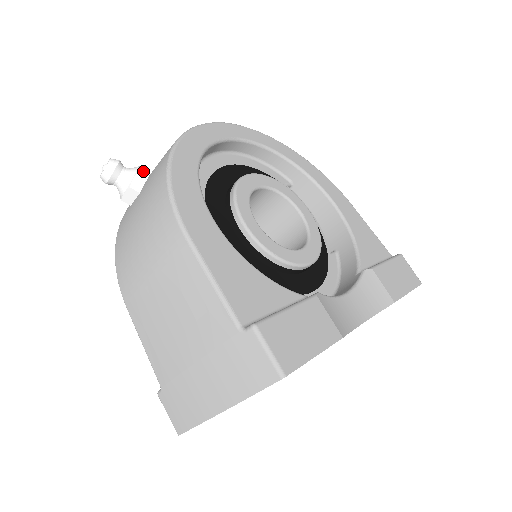
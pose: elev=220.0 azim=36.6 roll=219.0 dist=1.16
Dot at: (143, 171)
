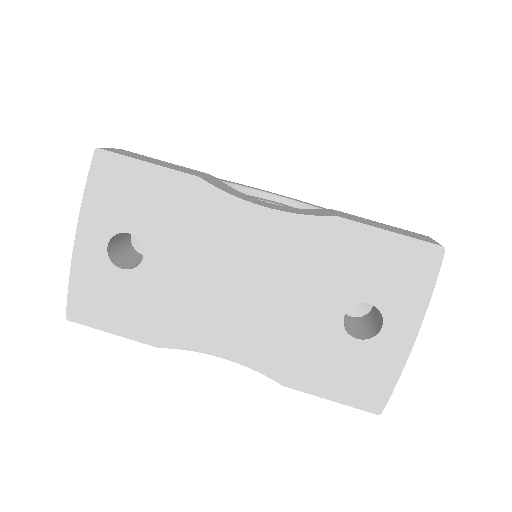
Dot at: occluded
